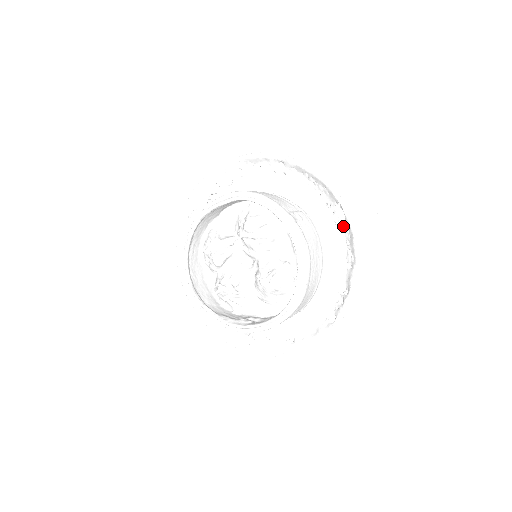
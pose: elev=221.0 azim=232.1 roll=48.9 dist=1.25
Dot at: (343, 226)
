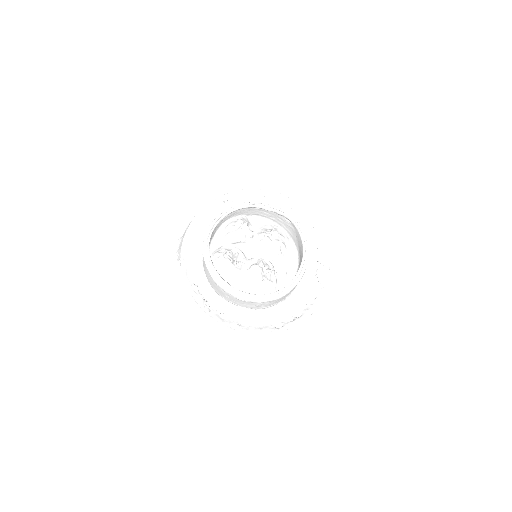
Dot at: occluded
